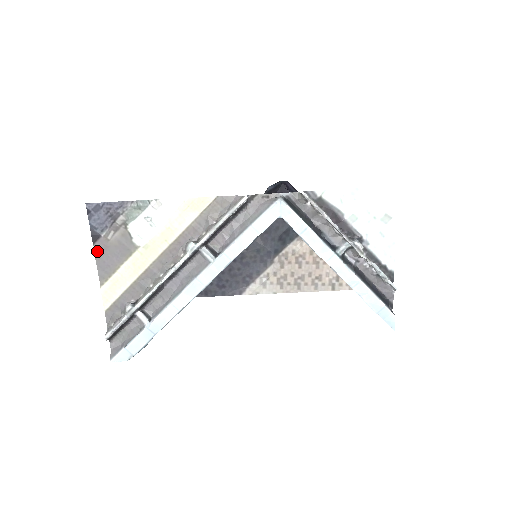
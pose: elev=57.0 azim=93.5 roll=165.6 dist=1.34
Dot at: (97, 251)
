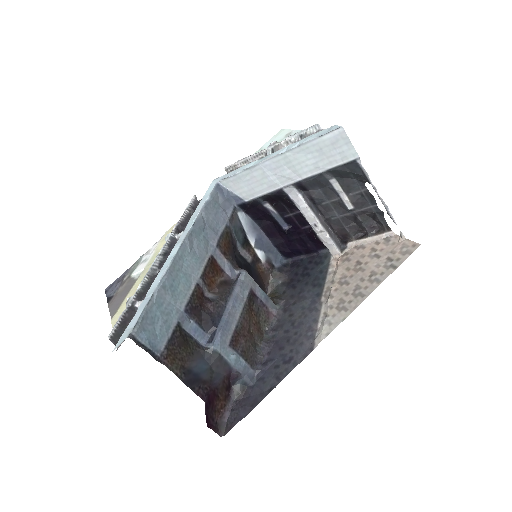
Dot at: (110, 304)
